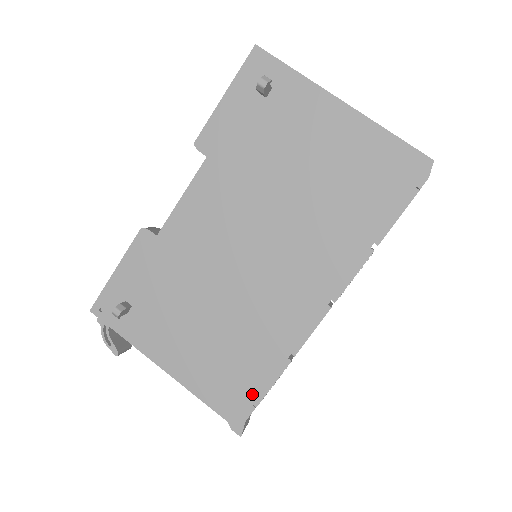
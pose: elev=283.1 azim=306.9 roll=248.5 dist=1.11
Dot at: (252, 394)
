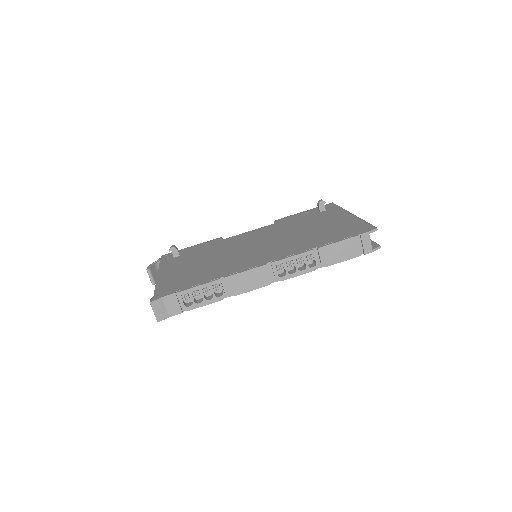
Dot at: (182, 288)
